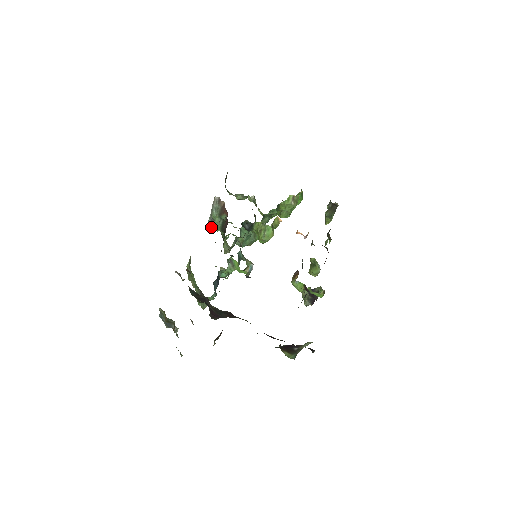
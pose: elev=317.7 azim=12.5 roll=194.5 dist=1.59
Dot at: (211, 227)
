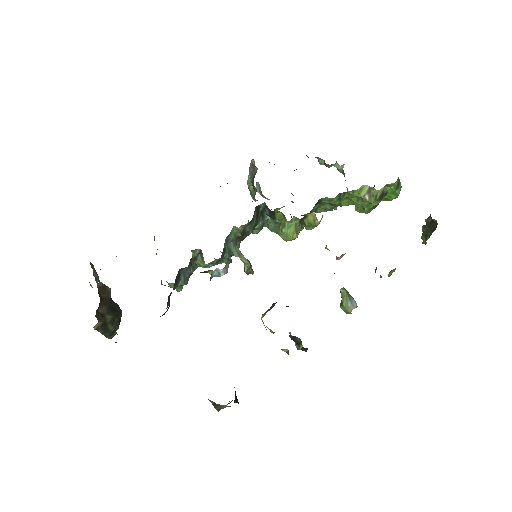
Dot at: occluded
